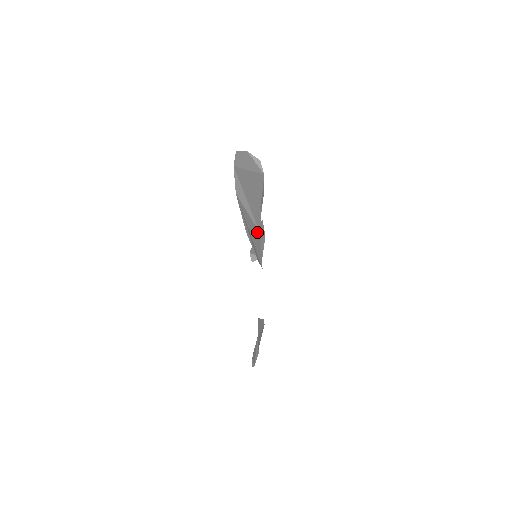
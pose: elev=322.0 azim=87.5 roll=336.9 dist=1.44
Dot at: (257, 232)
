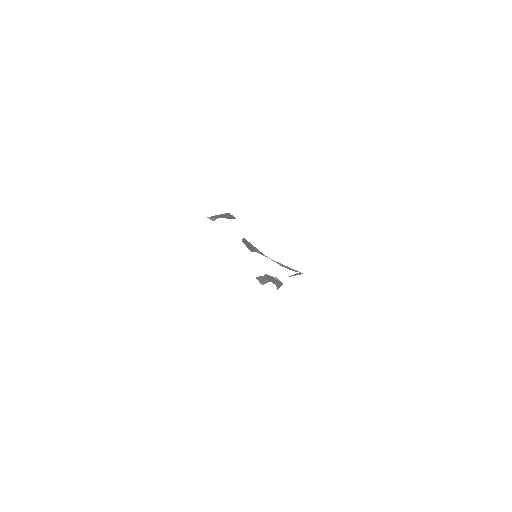
Dot at: occluded
